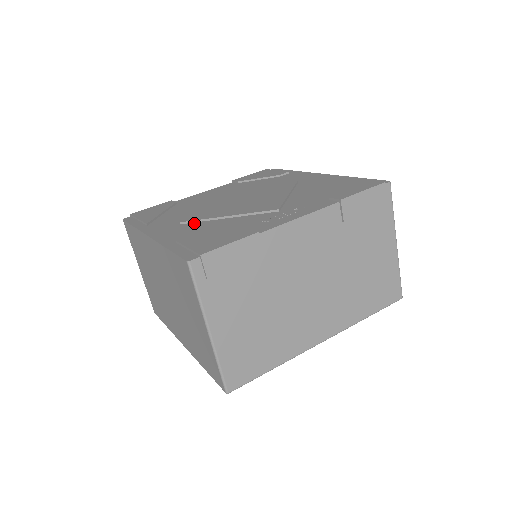
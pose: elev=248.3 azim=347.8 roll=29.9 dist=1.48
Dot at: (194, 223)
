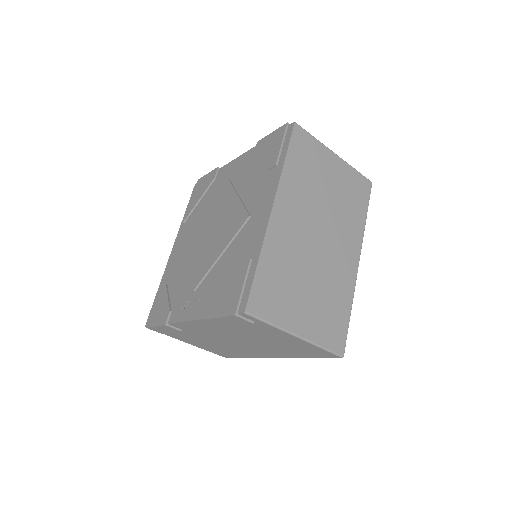
Dot at: (184, 254)
